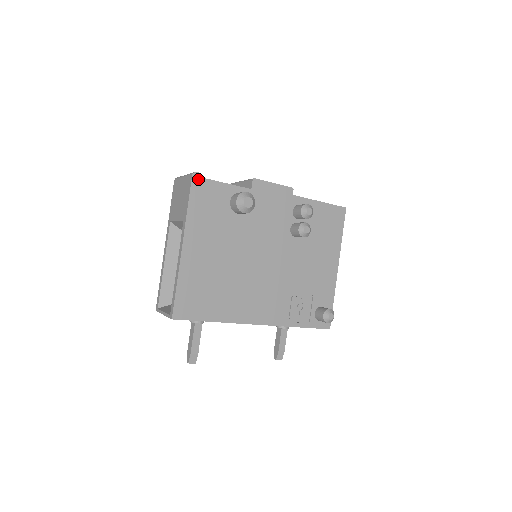
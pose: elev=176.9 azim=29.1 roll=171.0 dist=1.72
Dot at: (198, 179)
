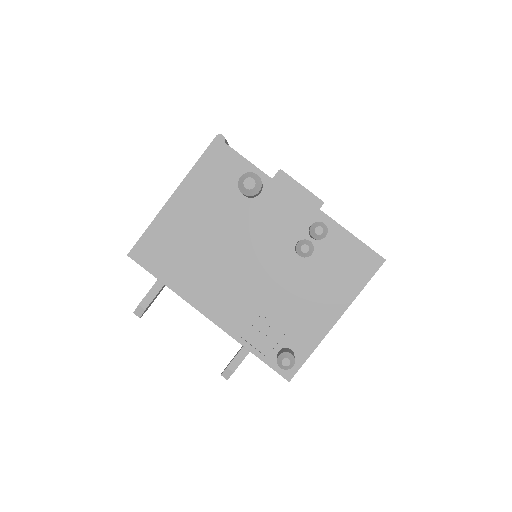
Dot at: (220, 142)
